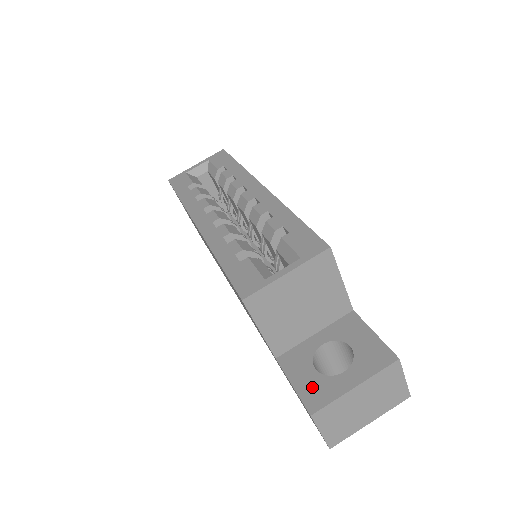
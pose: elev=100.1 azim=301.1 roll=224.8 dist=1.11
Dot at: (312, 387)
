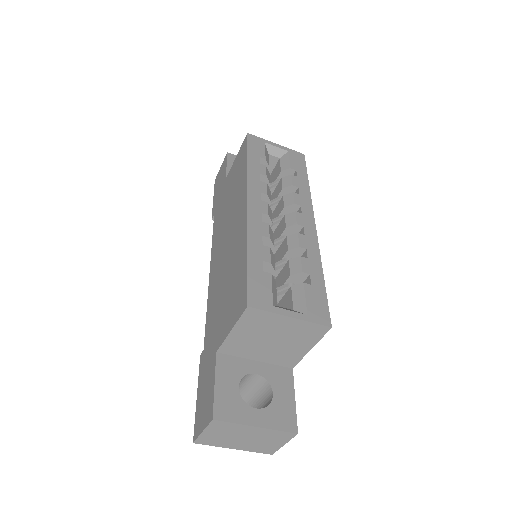
Dot at: (228, 399)
